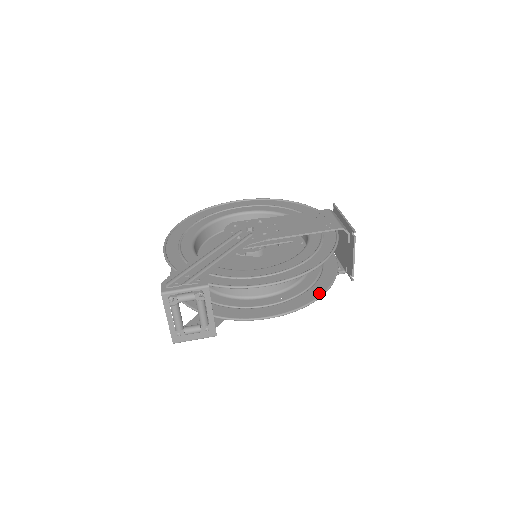
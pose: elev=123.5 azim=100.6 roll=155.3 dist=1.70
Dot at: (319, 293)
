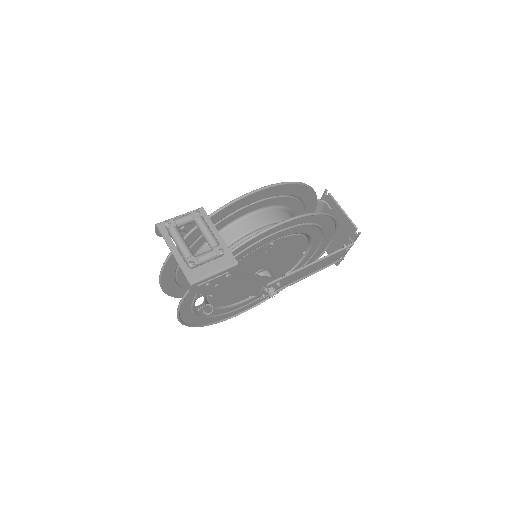
Dot at: (324, 215)
